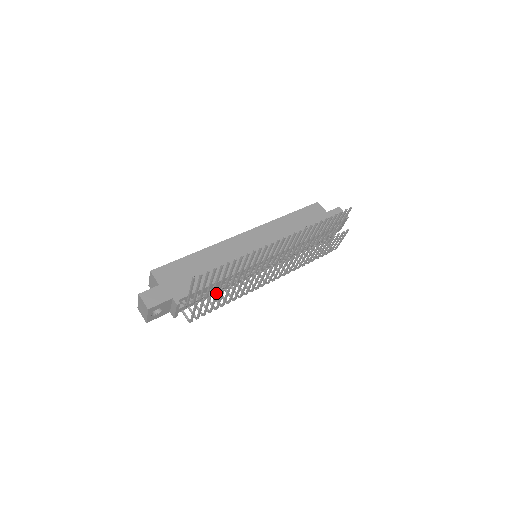
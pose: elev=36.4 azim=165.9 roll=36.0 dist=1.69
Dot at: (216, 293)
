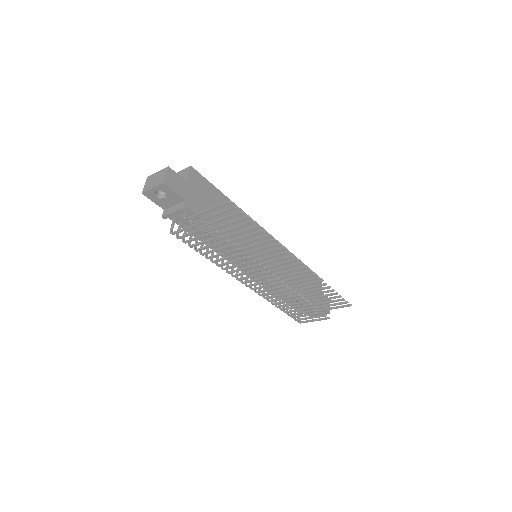
Dot at: (221, 235)
